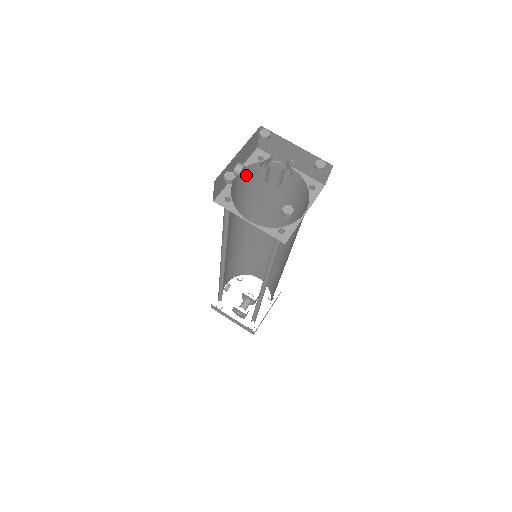
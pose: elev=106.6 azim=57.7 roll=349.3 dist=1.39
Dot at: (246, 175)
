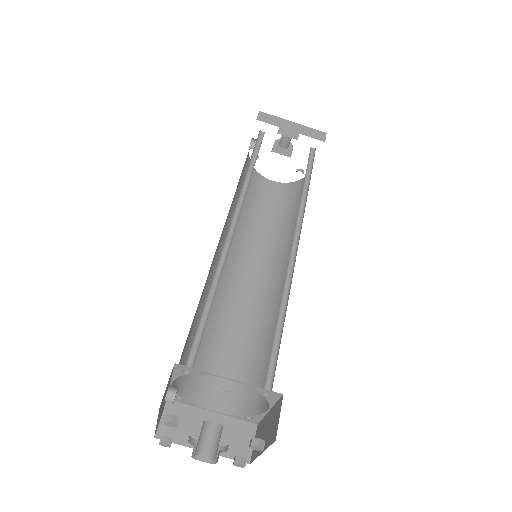
Dot at: occluded
